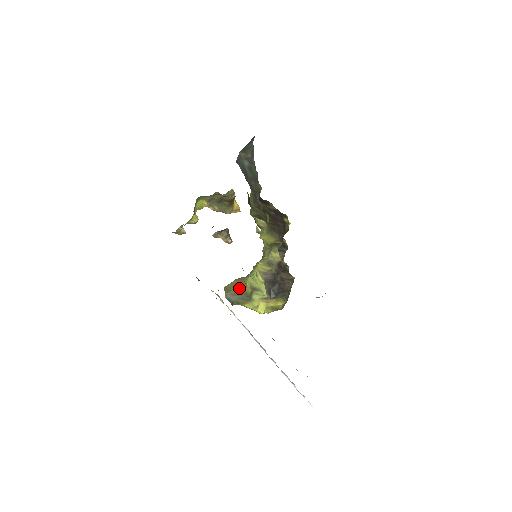
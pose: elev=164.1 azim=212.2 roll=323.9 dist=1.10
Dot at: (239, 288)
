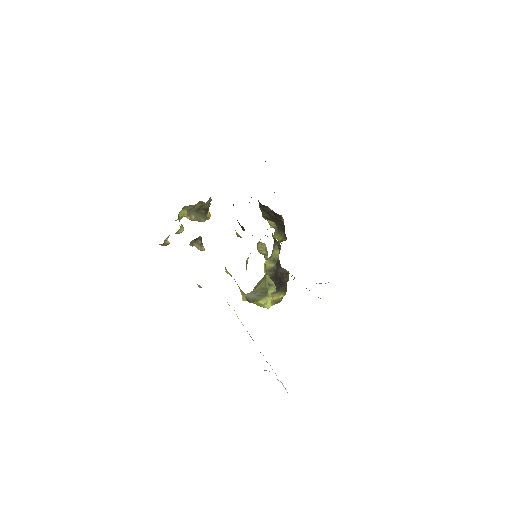
Dot at: (262, 285)
